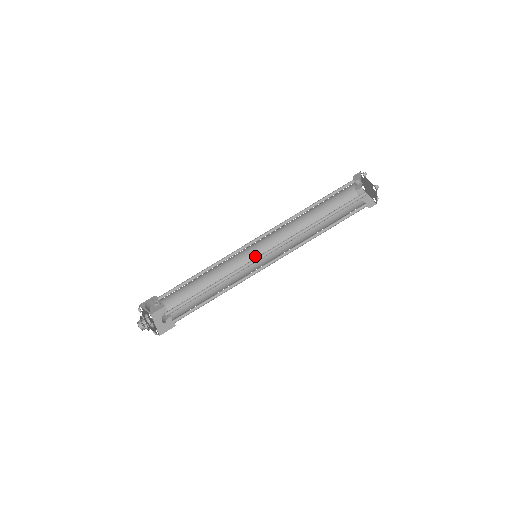
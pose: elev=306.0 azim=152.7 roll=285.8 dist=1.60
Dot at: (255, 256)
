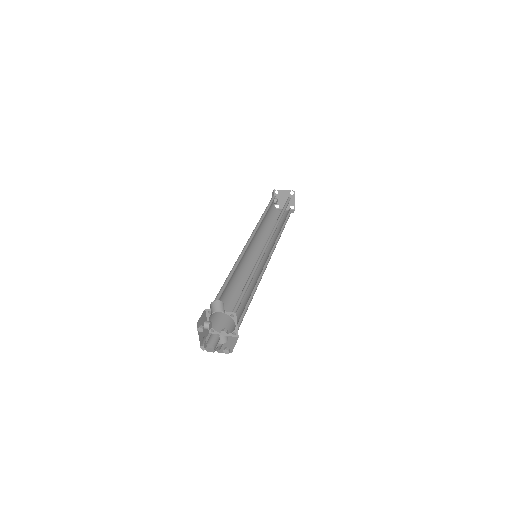
Dot at: (250, 263)
